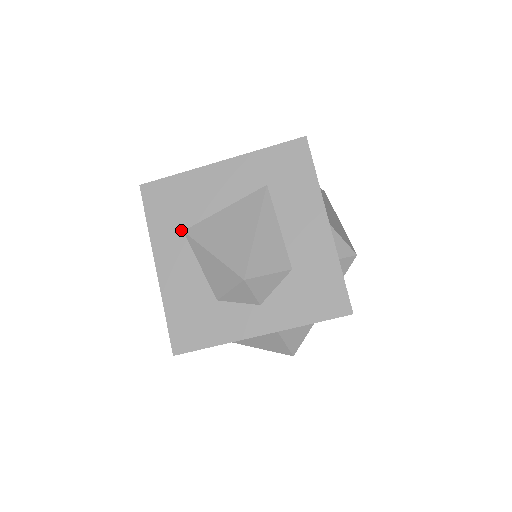
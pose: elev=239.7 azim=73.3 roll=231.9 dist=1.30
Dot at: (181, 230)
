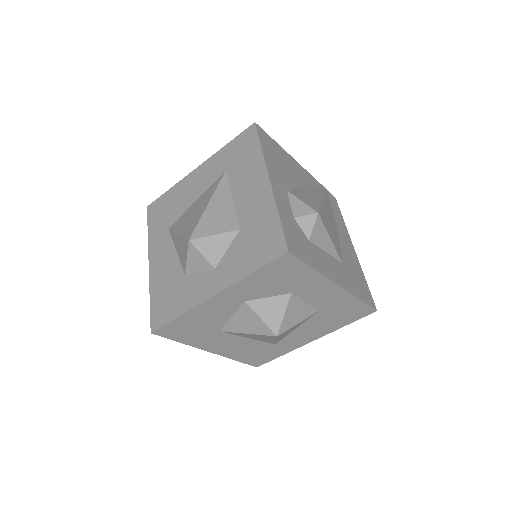
Dot at: (167, 228)
